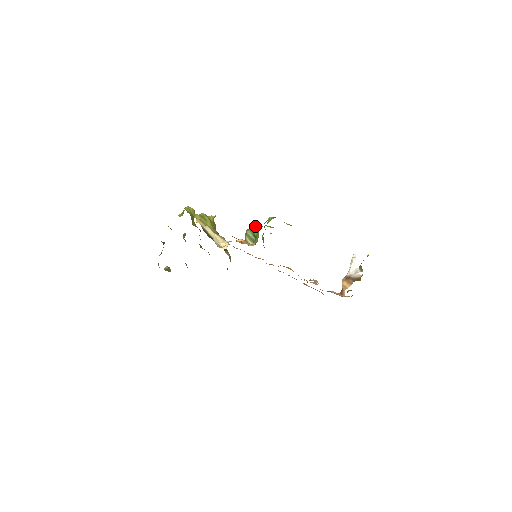
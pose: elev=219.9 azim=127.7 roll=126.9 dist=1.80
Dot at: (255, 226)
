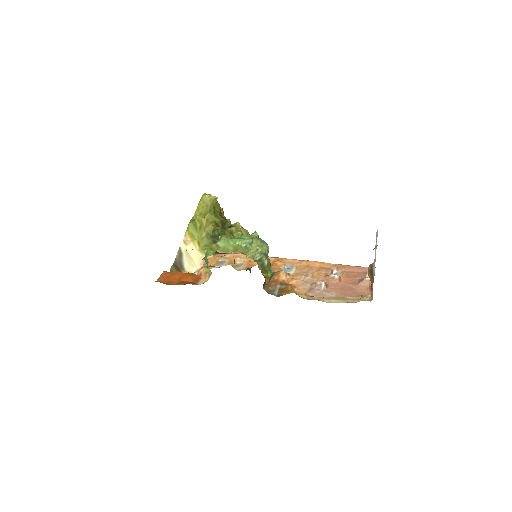
Dot at: (207, 253)
